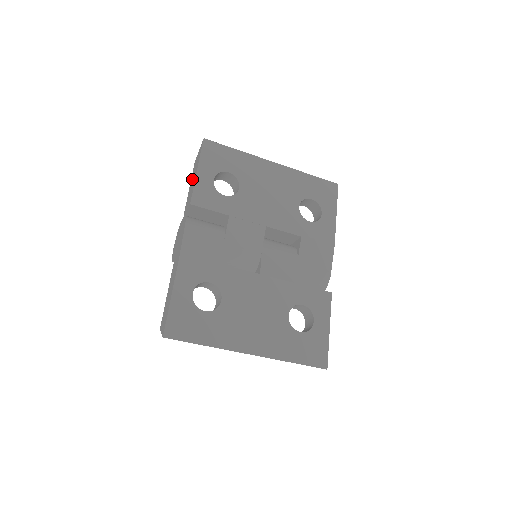
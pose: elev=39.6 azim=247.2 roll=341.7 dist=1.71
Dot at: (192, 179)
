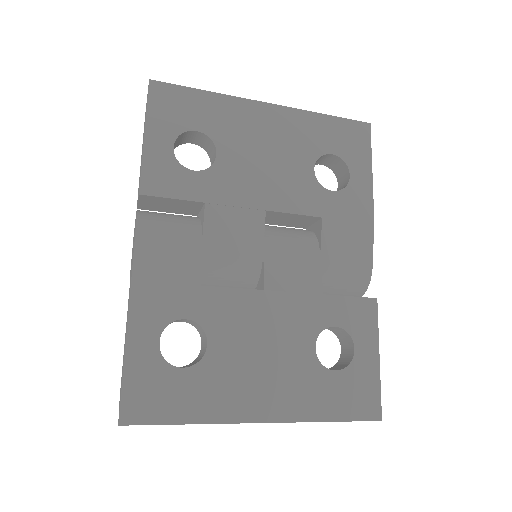
Dot at: occluded
